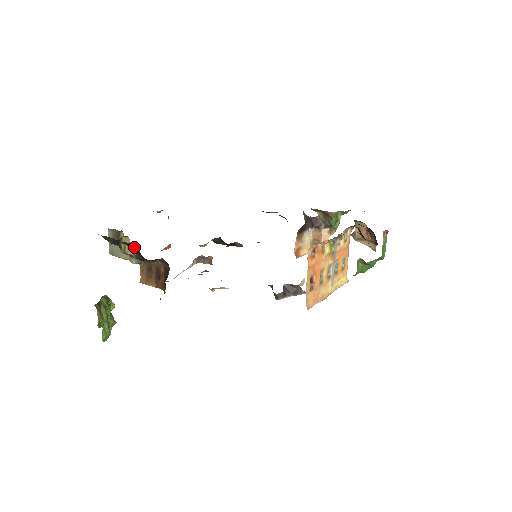
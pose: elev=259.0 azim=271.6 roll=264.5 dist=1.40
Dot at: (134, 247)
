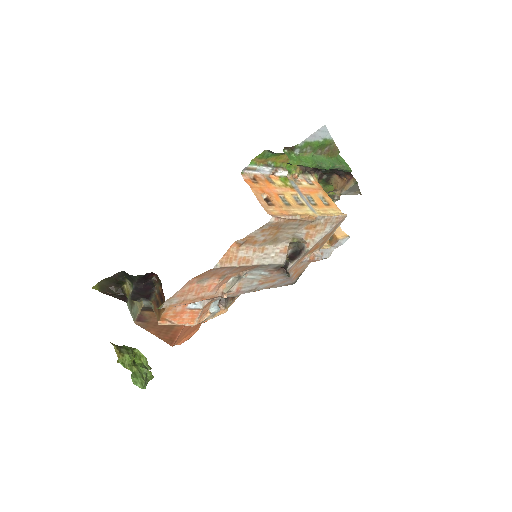
Dot at: (125, 276)
